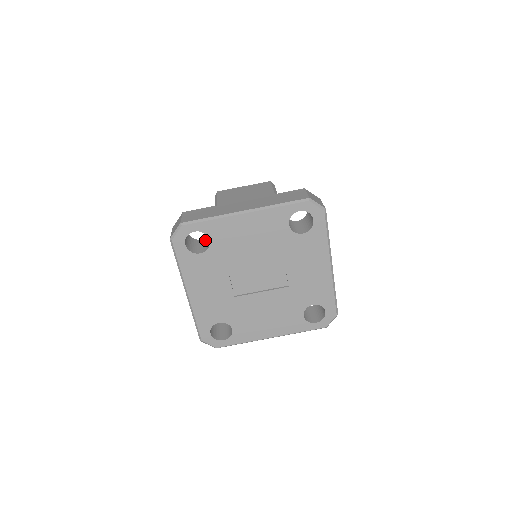
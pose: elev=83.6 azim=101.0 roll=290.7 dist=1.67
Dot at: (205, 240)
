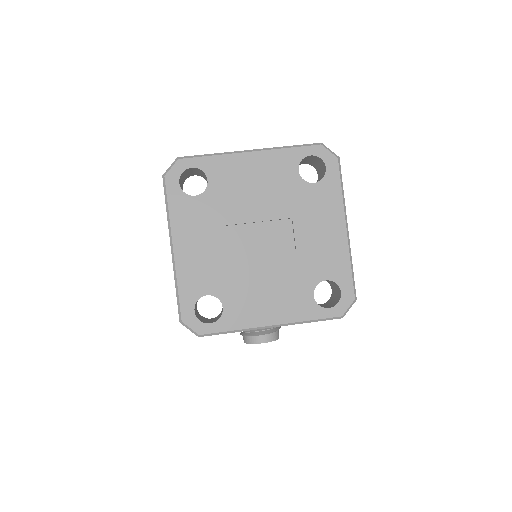
Dot at: occluded
